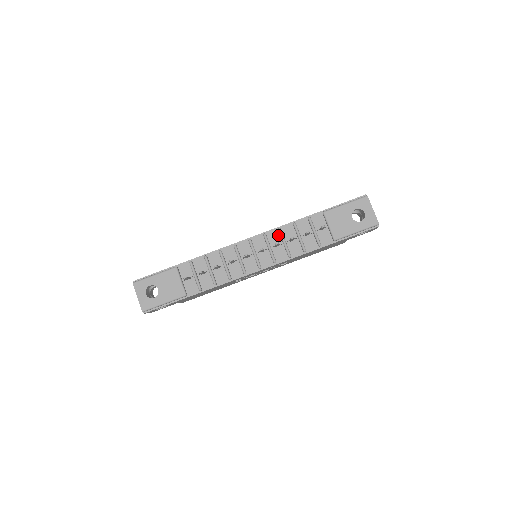
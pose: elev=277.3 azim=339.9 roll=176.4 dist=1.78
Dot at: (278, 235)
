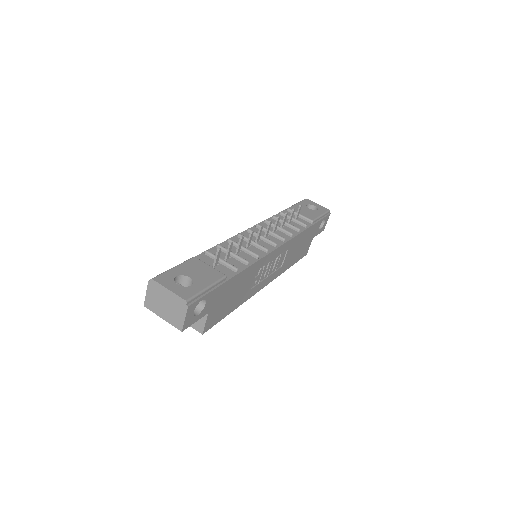
Dot at: occluded
